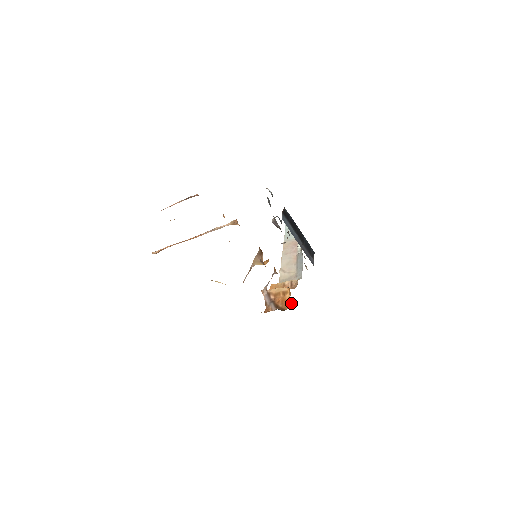
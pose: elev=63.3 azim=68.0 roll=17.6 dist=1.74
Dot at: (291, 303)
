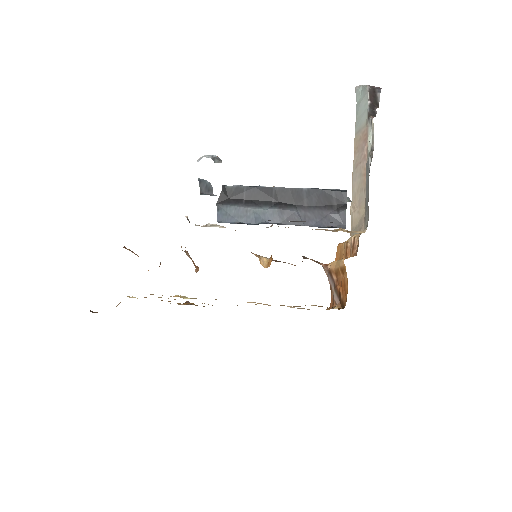
Dot at: occluded
